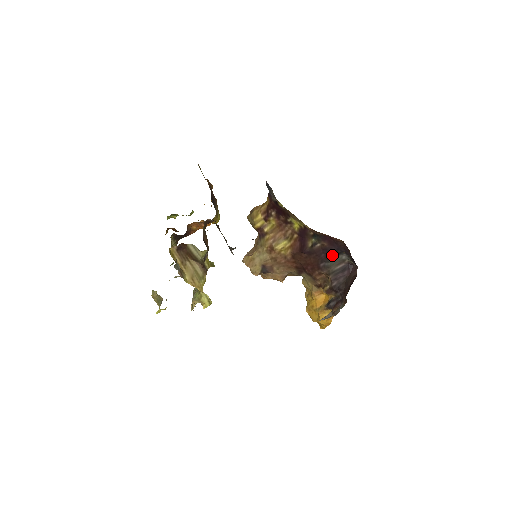
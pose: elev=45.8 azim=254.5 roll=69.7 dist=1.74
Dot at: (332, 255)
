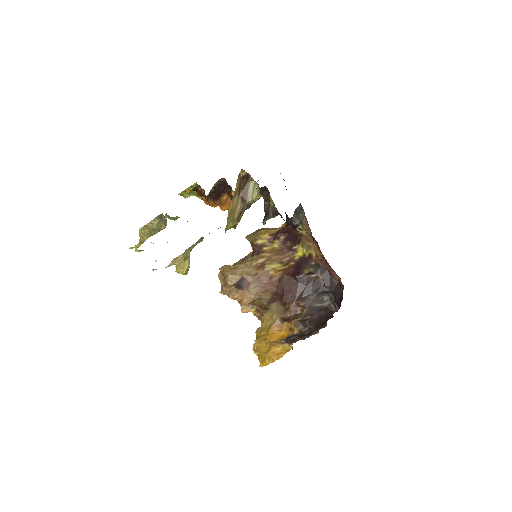
Dot at: (319, 291)
